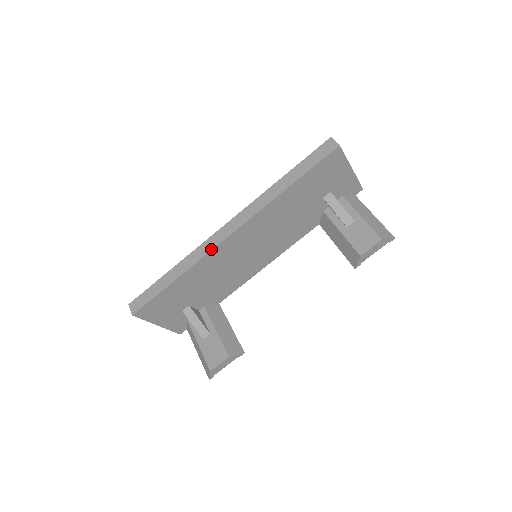
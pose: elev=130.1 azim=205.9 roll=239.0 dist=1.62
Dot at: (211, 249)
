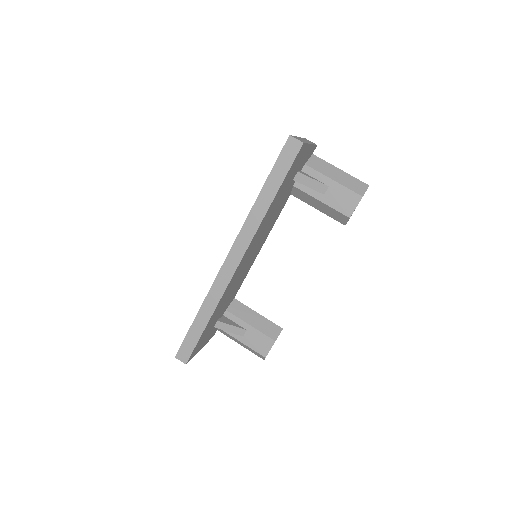
Dot at: (227, 284)
